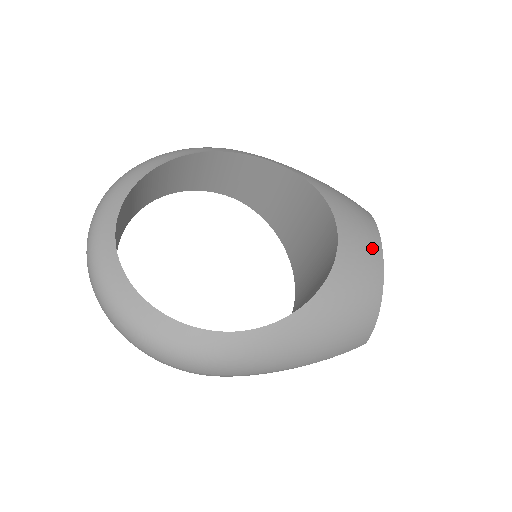
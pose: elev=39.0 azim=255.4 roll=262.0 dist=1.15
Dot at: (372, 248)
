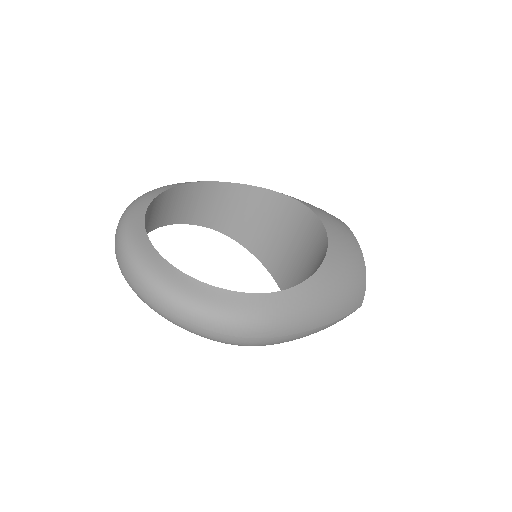
Dot at: (346, 230)
